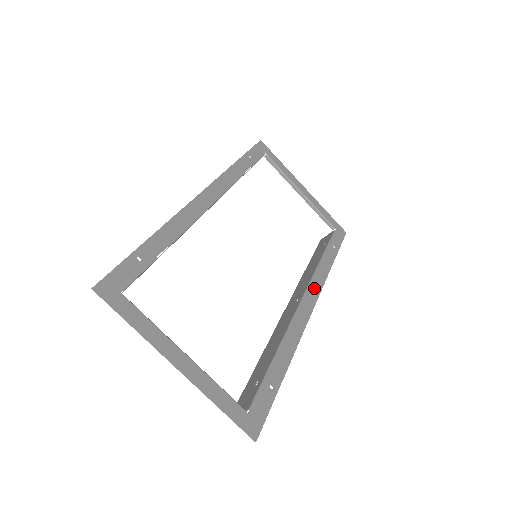
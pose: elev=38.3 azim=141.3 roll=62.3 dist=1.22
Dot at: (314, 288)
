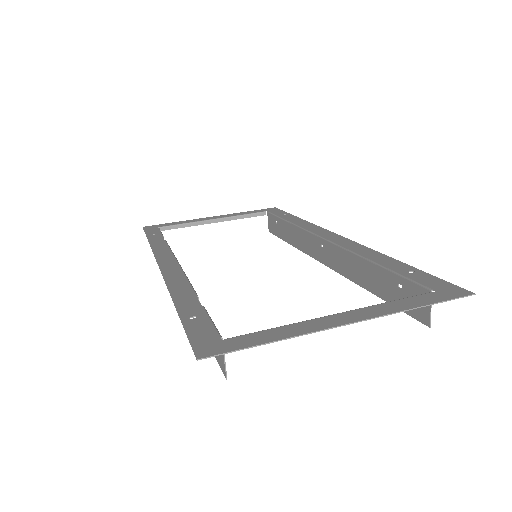
Dot at: (317, 231)
